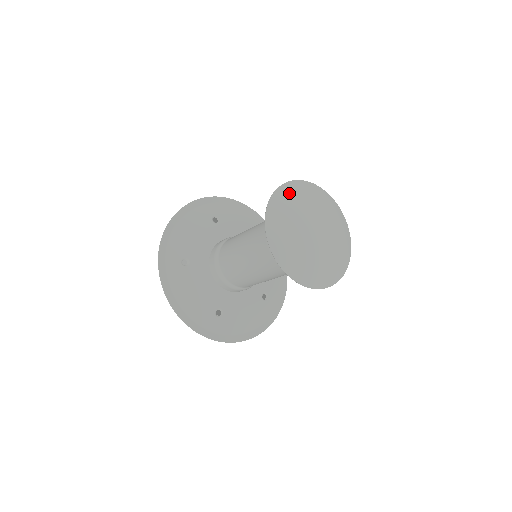
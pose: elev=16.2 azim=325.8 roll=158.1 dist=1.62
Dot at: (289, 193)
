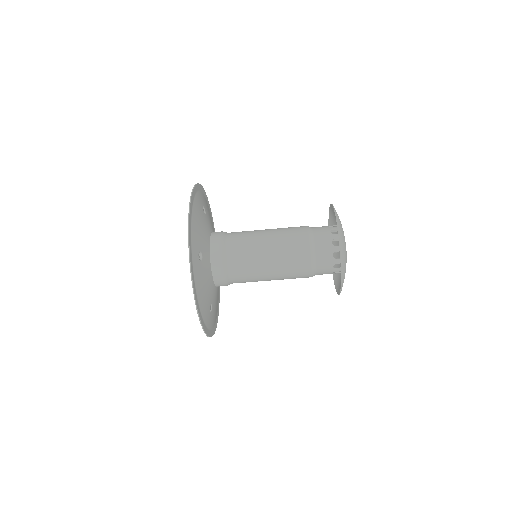
Dot at: (338, 216)
